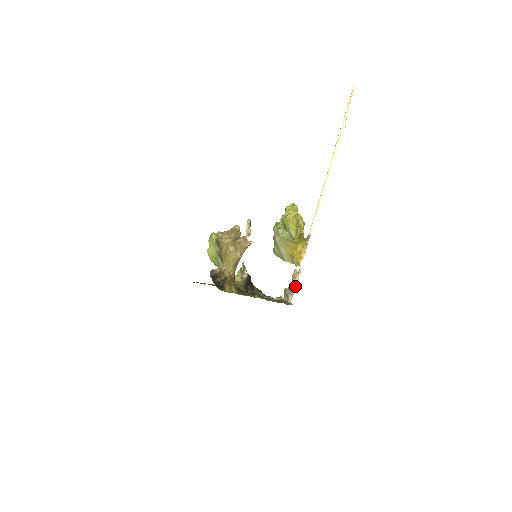
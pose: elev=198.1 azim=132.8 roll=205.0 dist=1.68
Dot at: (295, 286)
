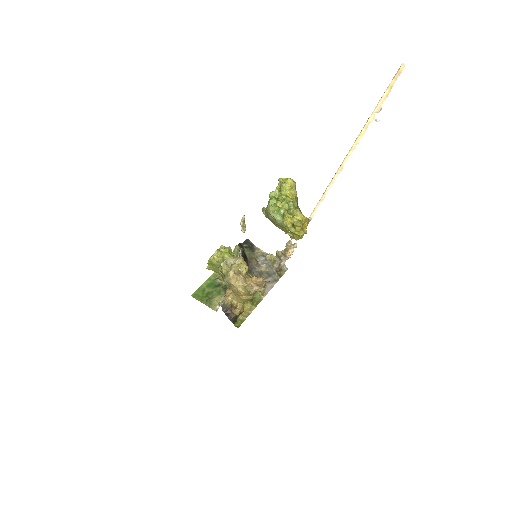
Dot at: (289, 255)
